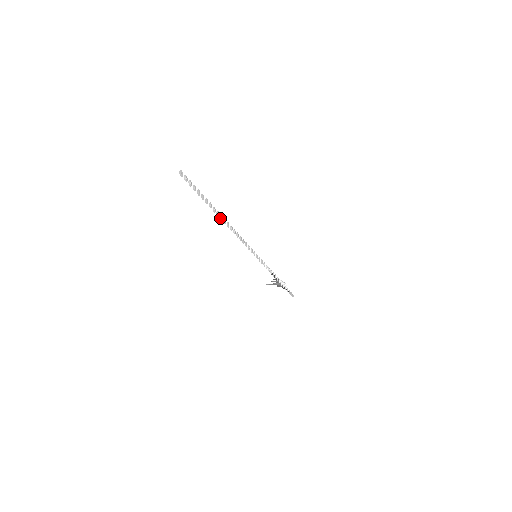
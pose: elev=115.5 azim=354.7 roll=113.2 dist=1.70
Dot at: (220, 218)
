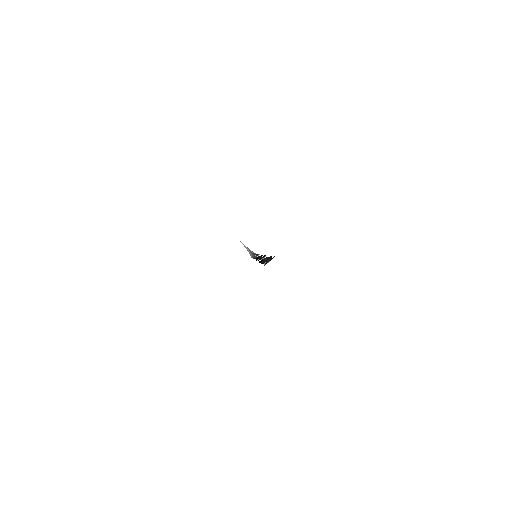
Dot at: occluded
